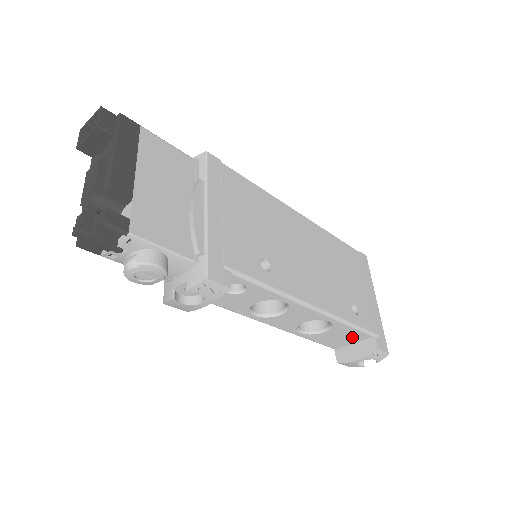
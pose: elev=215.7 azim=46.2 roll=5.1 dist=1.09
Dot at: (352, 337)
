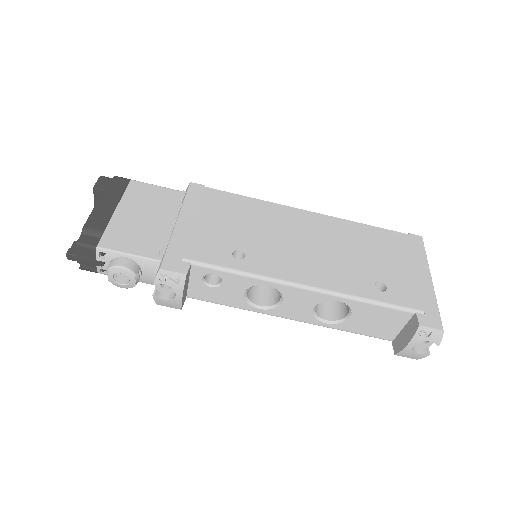
Dot at: (390, 319)
